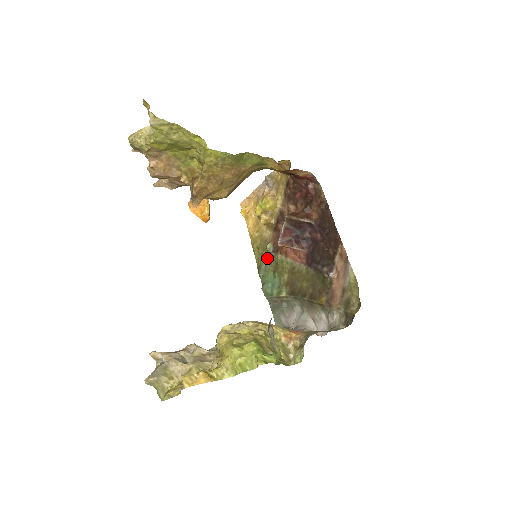
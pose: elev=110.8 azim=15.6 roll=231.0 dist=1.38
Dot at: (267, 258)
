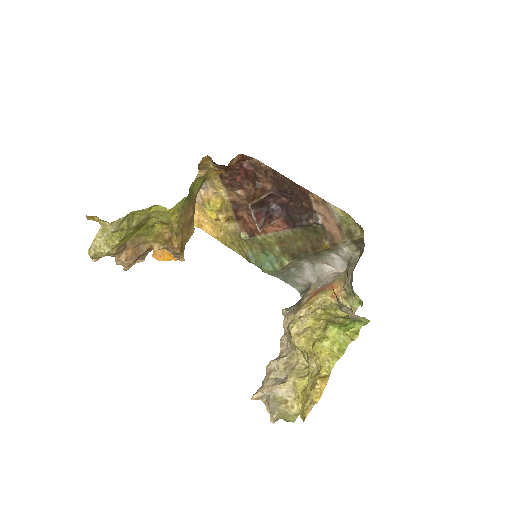
Dot at: (248, 245)
